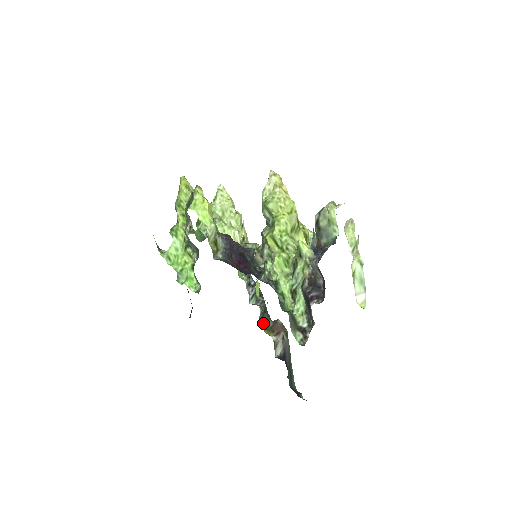
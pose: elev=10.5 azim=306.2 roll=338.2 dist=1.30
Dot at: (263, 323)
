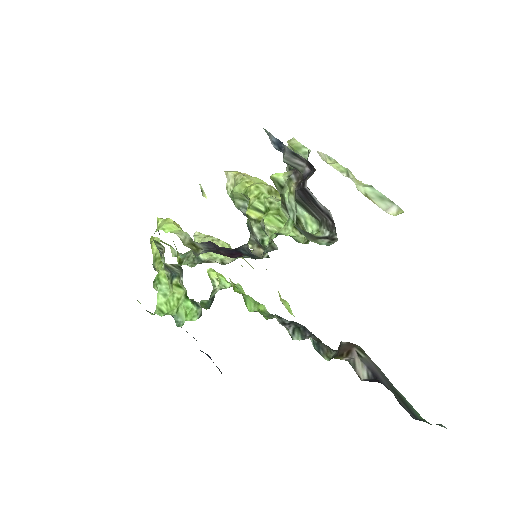
Dot at: (324, 355)
